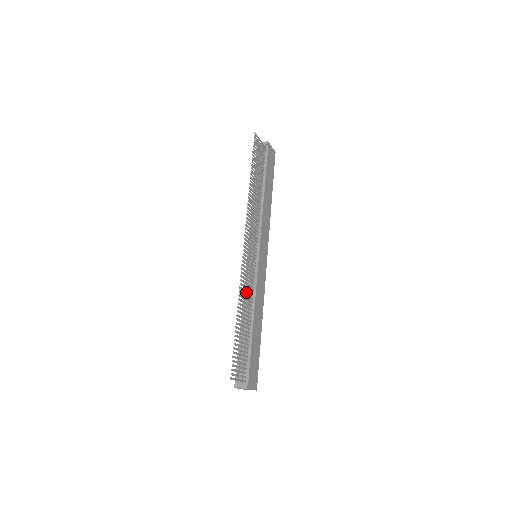
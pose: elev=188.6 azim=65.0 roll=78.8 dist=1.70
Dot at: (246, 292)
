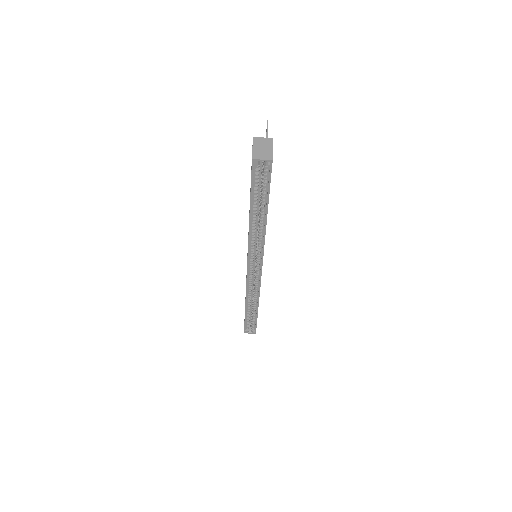
Dot at: occluded
